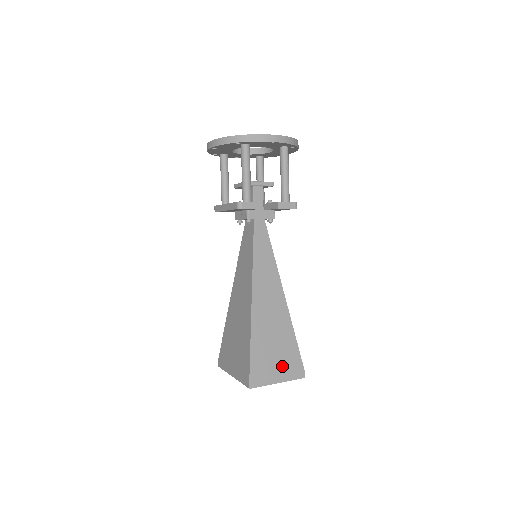
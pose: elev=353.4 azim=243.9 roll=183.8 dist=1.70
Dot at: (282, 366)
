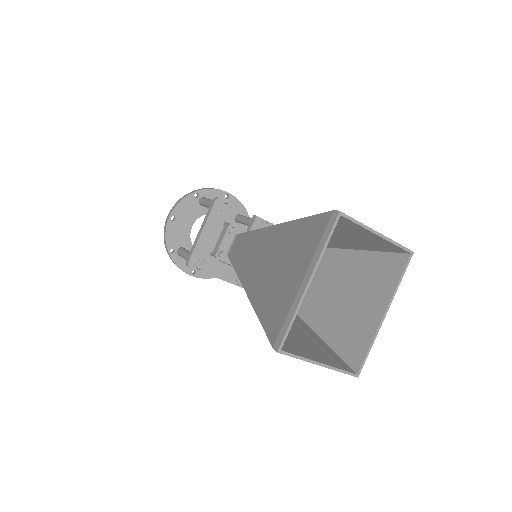
Dot at: occluded
